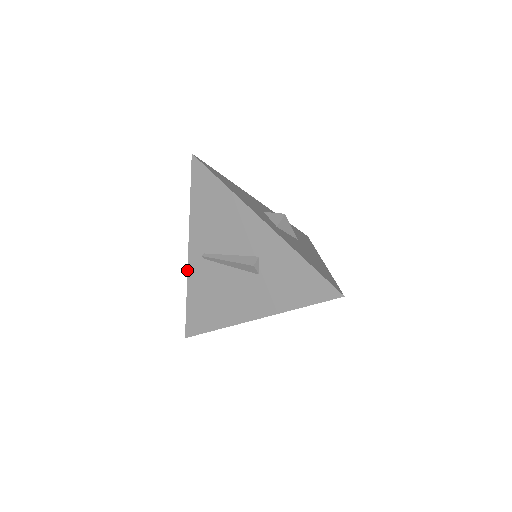
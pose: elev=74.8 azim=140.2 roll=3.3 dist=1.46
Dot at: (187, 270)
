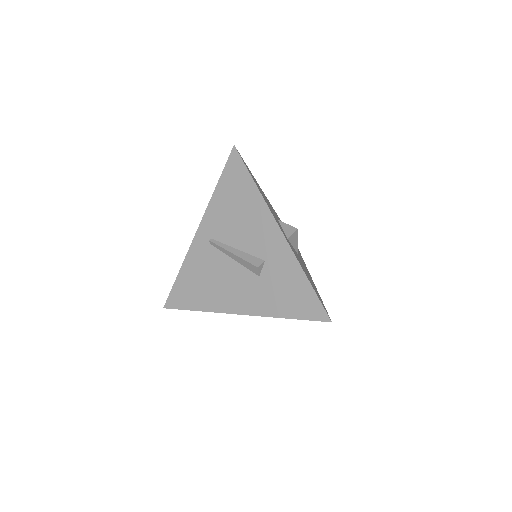
Dot at: (189, 248)
